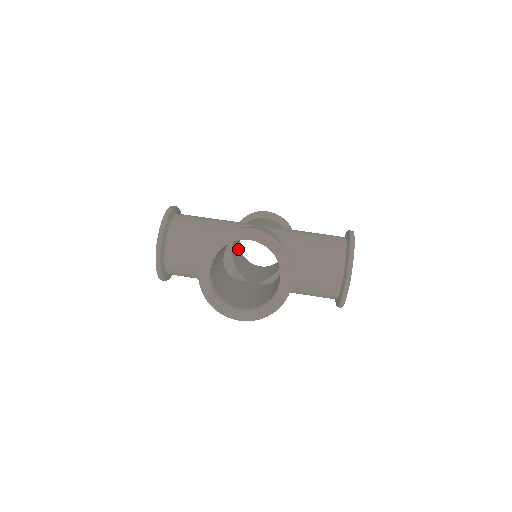
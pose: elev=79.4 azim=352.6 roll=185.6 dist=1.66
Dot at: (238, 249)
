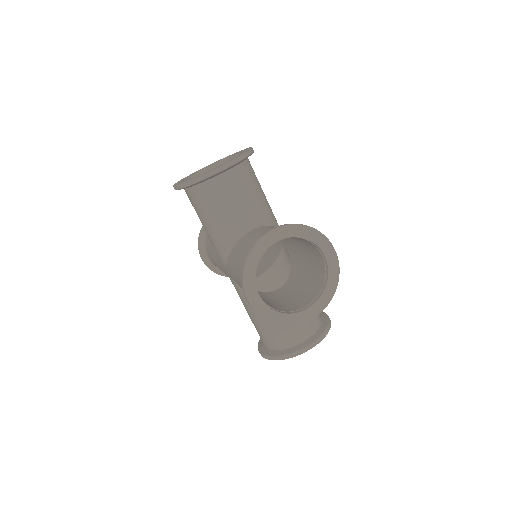
Dot at: occluded
